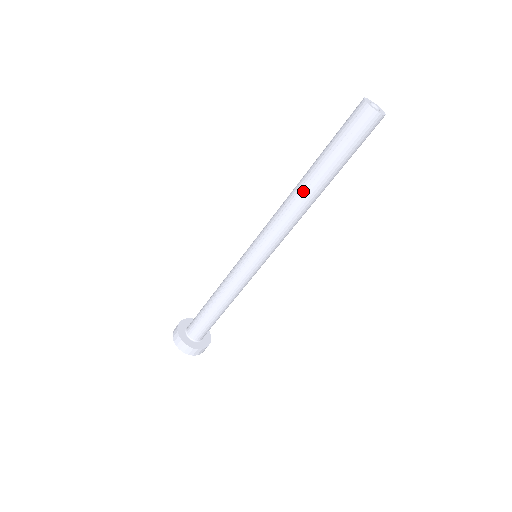
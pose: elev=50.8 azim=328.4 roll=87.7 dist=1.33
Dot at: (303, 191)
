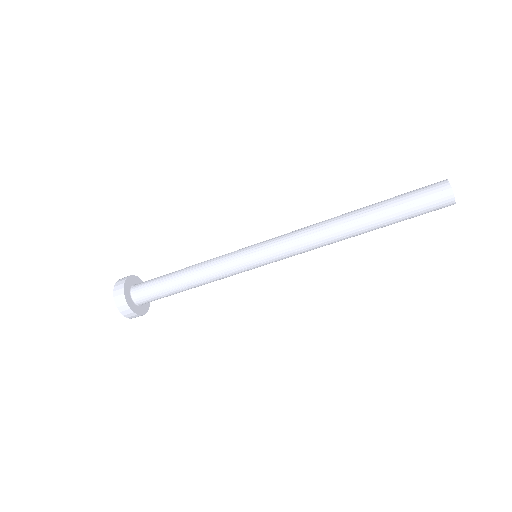
Dot at: (349, 233)
